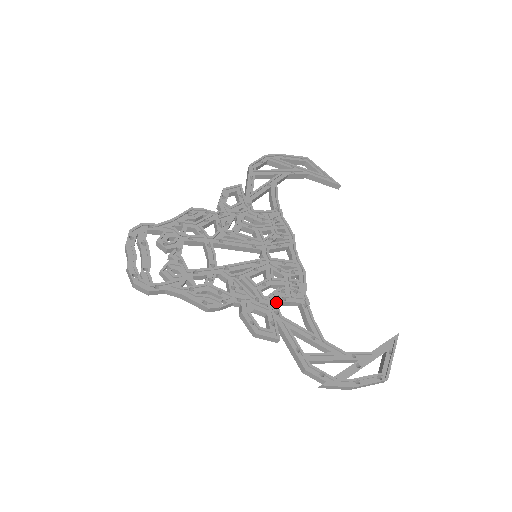
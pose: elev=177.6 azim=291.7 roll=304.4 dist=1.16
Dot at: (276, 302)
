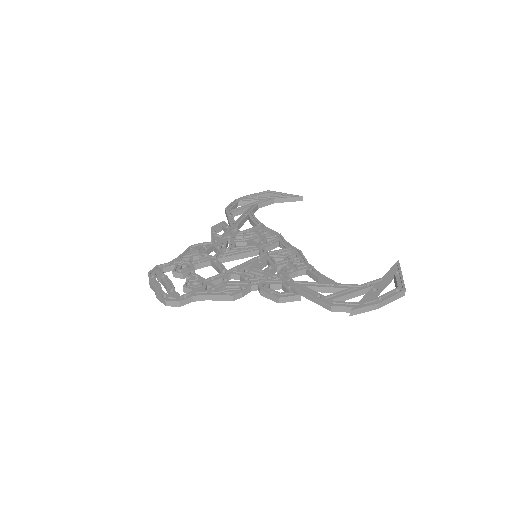
Dot at: (285, 275)
